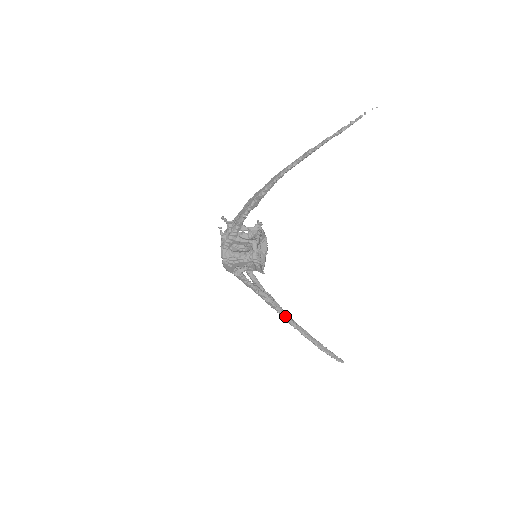
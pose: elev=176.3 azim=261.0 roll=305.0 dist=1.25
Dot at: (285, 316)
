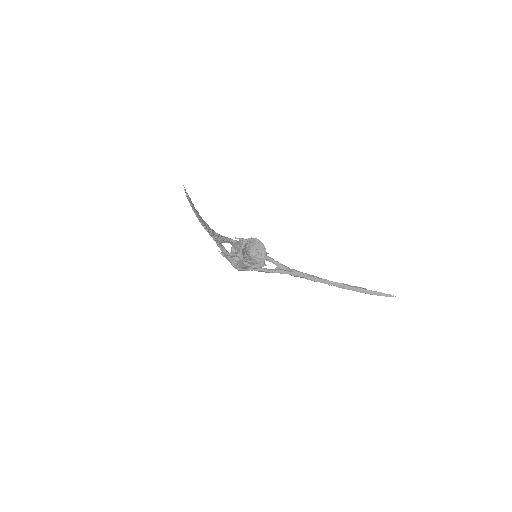
Dot at: (315, 280)
